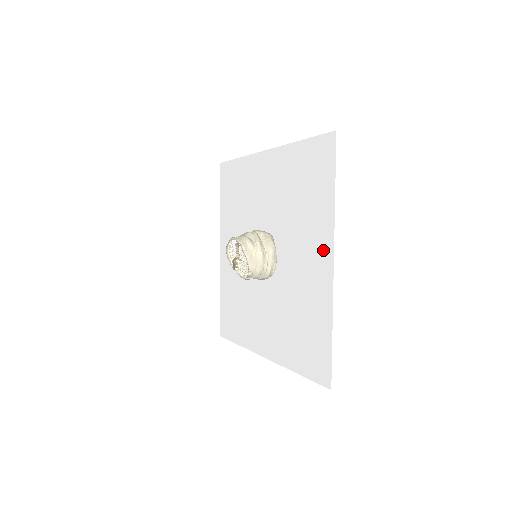
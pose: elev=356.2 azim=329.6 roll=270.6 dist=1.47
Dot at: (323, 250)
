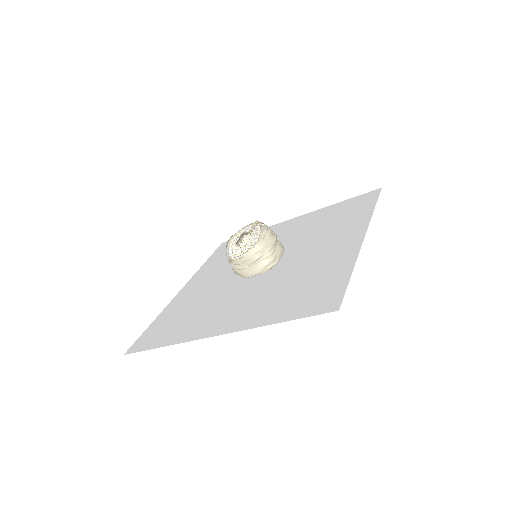
Dot at: (352, 234)
